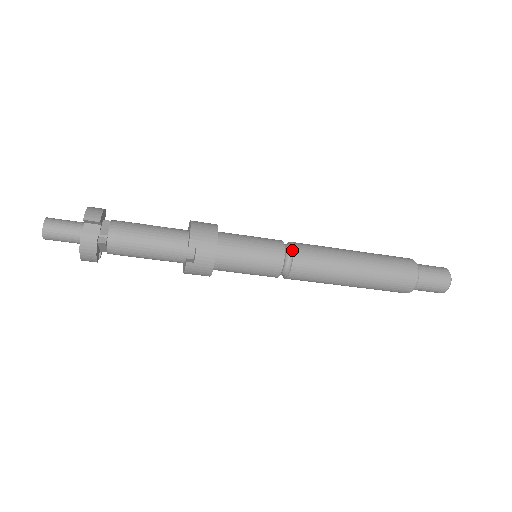
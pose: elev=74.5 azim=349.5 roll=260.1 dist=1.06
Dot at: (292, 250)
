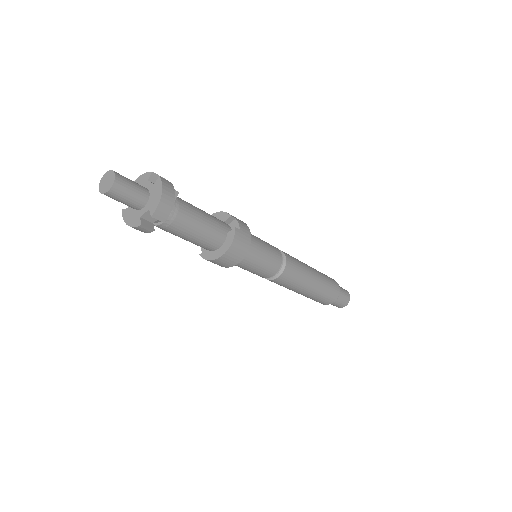
Dot at: occluded
